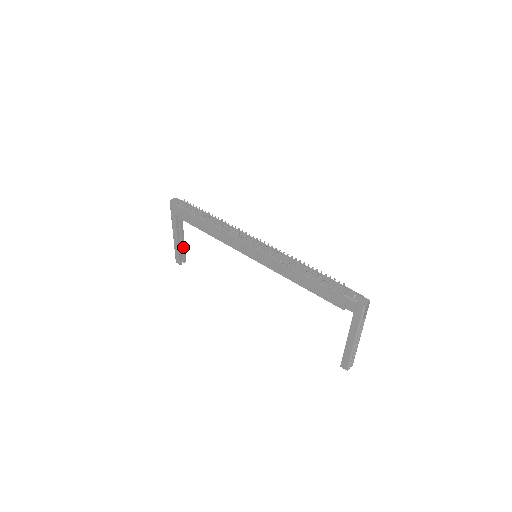
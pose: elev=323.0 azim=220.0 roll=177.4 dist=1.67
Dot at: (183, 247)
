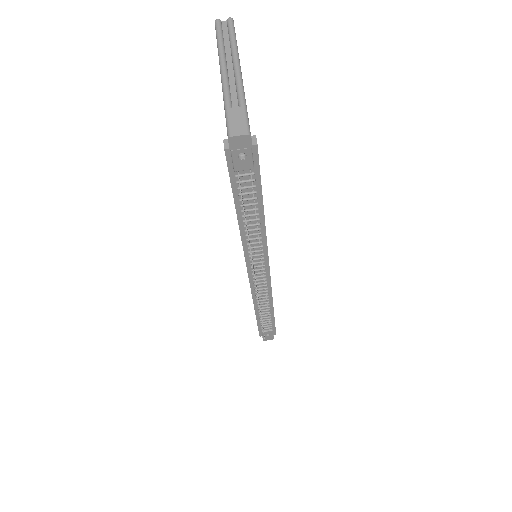
Dot at: occluded
